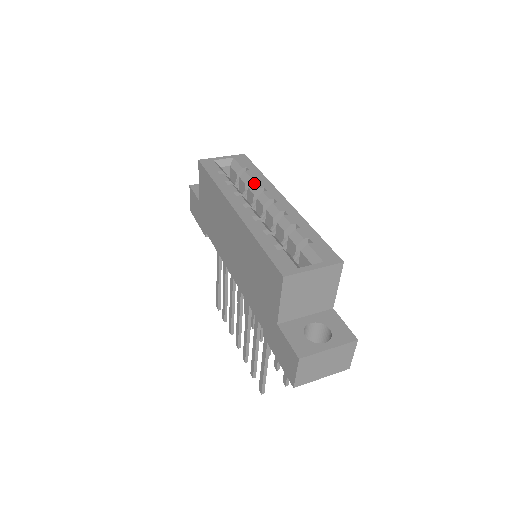
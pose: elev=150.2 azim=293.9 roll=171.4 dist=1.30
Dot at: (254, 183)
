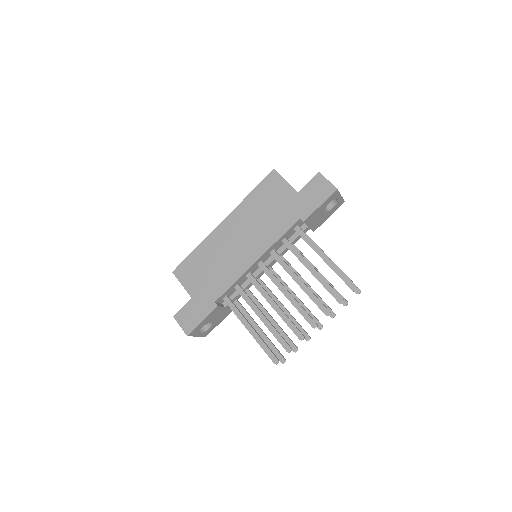
Dot at: occluded
